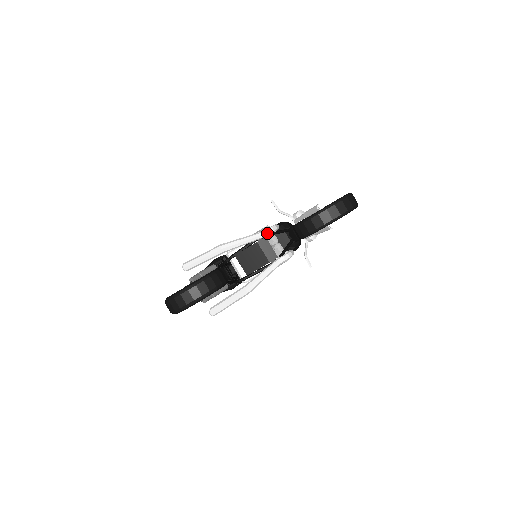
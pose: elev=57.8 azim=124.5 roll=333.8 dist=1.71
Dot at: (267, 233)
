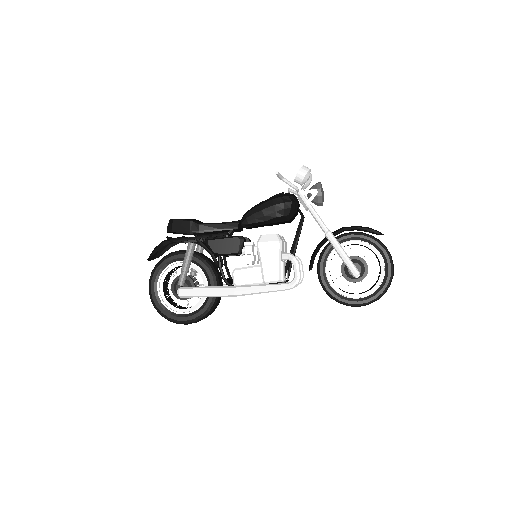
Dot at: (292, 288)
